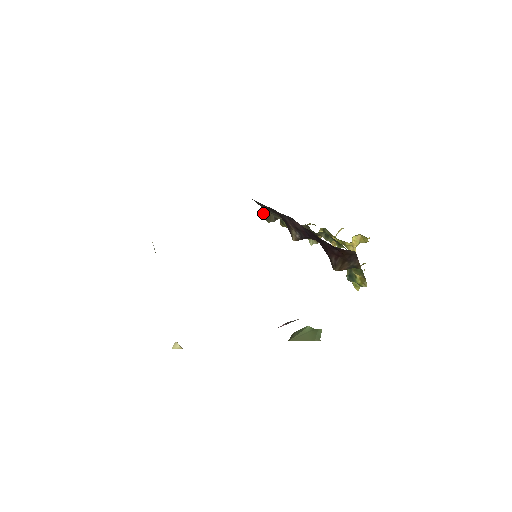
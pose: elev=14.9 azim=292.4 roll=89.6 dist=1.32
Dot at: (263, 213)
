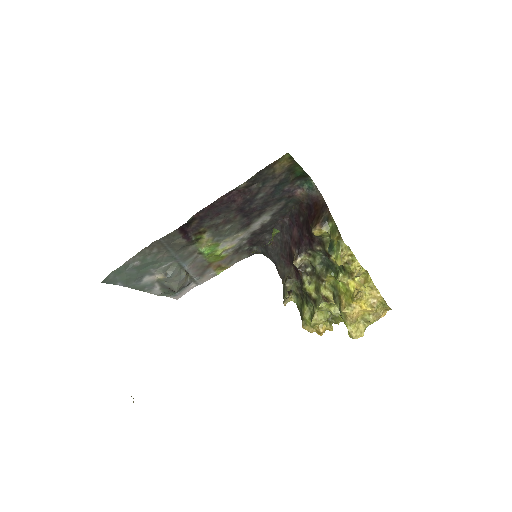
Dot at: (284, 292)
